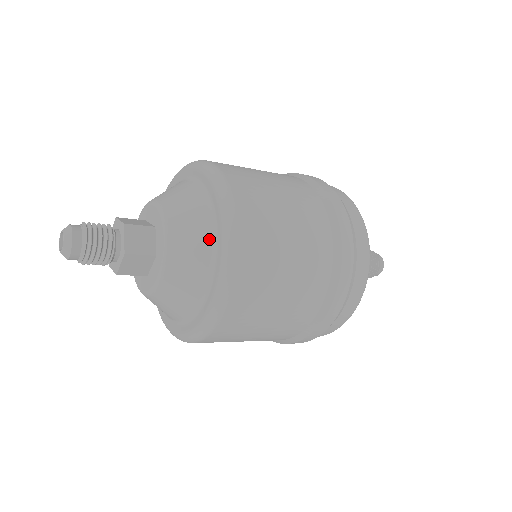
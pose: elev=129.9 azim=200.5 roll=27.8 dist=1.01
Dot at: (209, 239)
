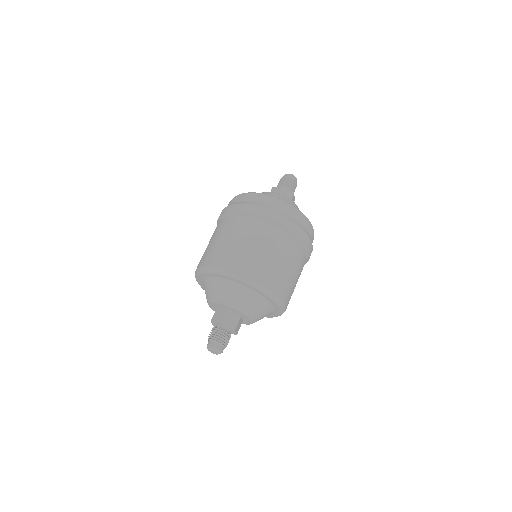
Dot at: (254, 295)
